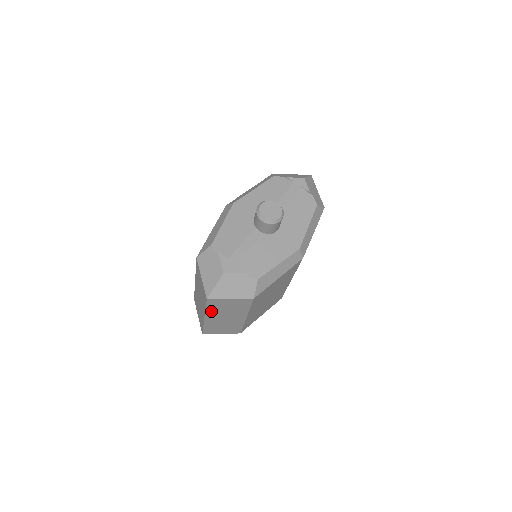
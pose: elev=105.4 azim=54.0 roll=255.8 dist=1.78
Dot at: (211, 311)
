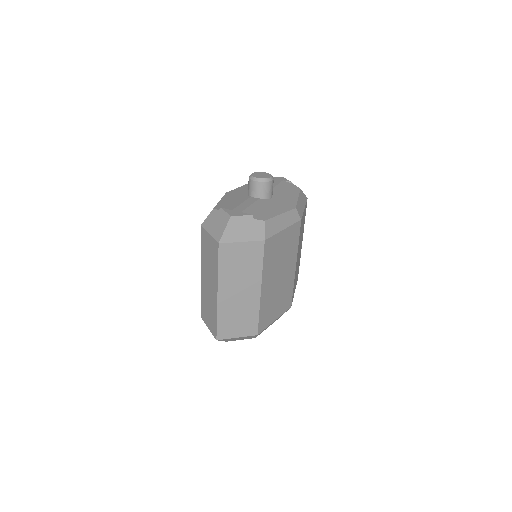
Dot at: (224, 275)
